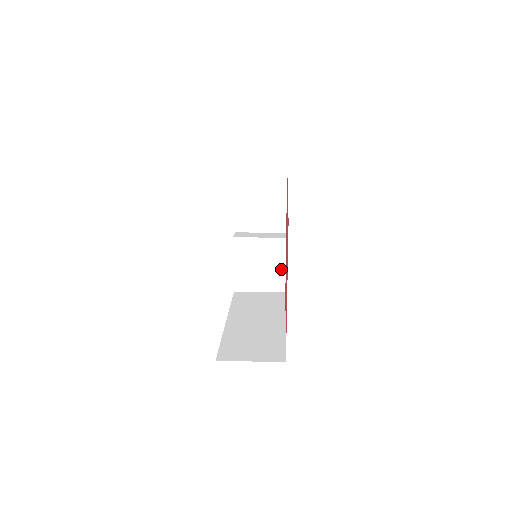
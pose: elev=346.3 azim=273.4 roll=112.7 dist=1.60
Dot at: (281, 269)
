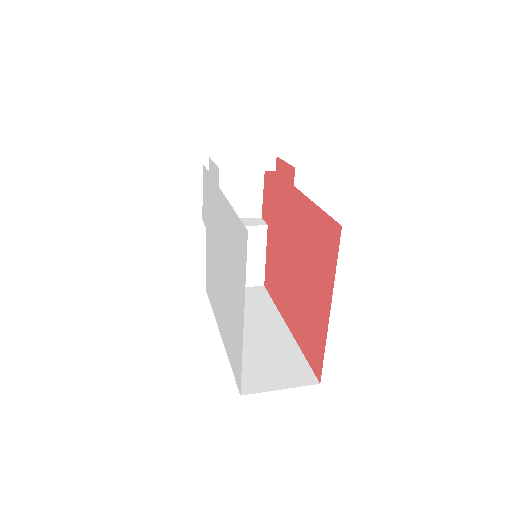
Dot at: (260, 260)
